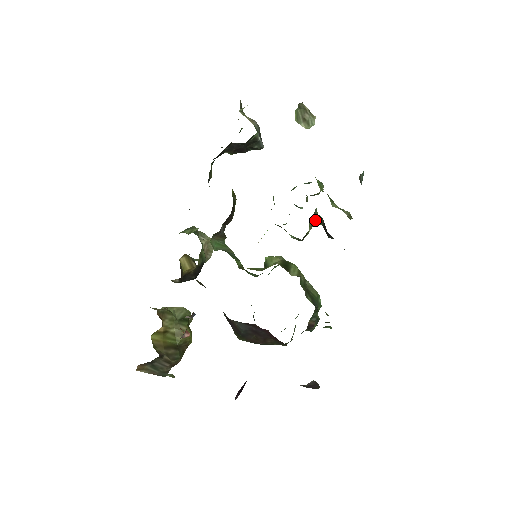
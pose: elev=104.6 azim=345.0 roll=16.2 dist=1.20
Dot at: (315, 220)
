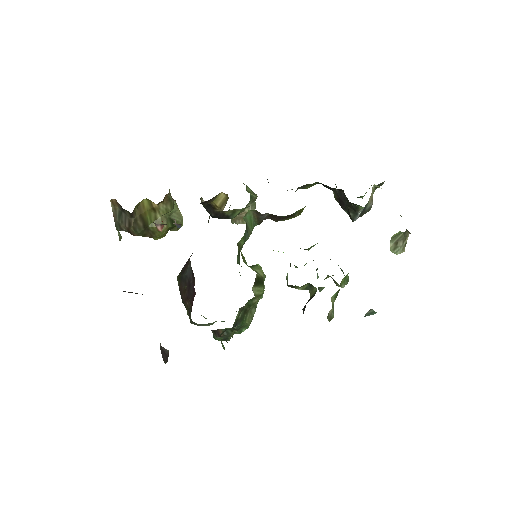
Dot at: (312, 289)
